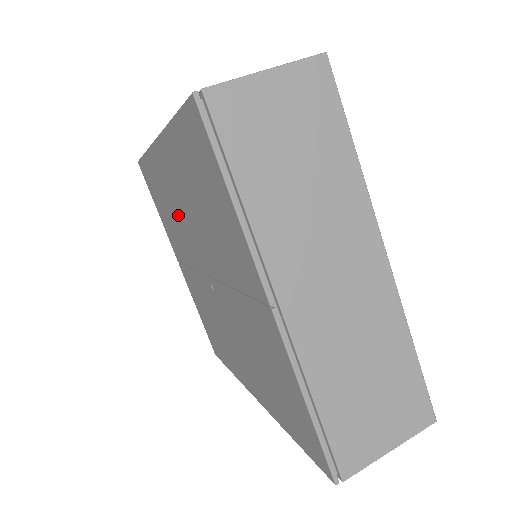
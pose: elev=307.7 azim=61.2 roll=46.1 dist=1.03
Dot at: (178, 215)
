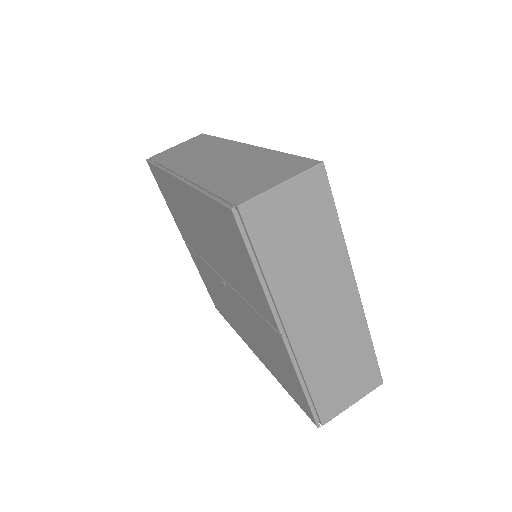
Dot at: (194, 227)
